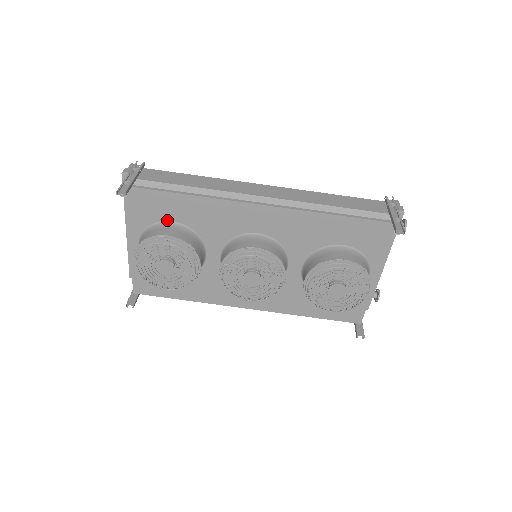
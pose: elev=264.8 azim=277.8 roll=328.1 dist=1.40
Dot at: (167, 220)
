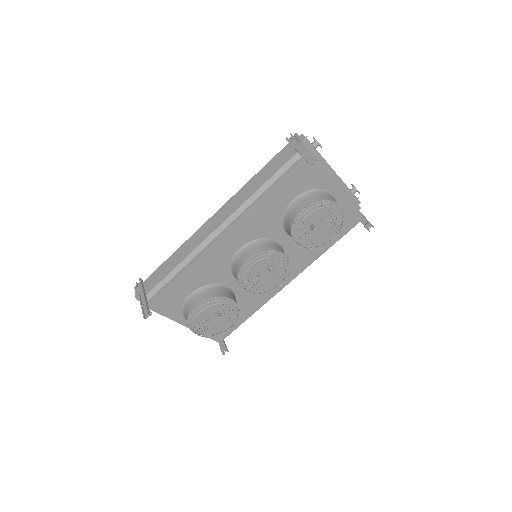
Dot at: (186, 297)
